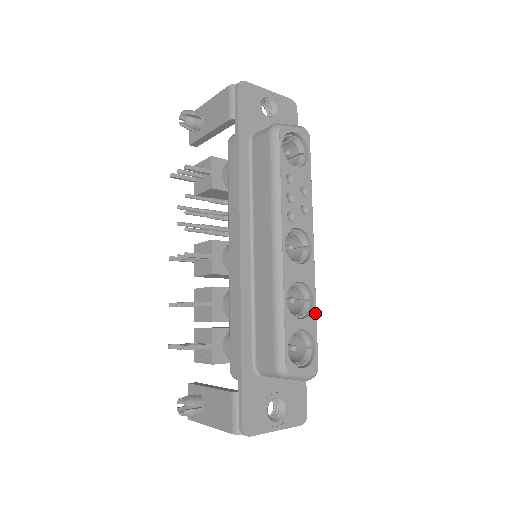
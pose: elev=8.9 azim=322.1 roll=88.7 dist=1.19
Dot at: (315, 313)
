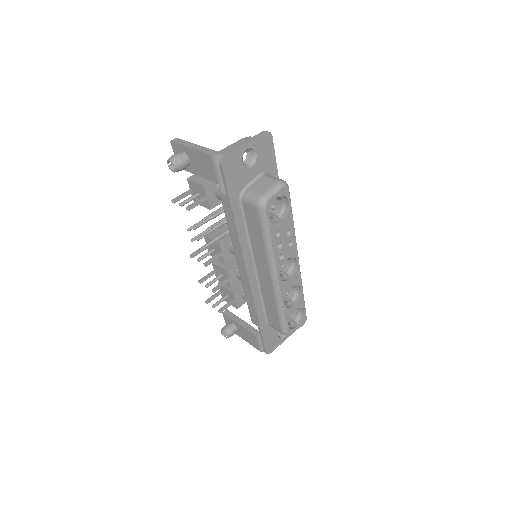
Dot at: (303, 295)
